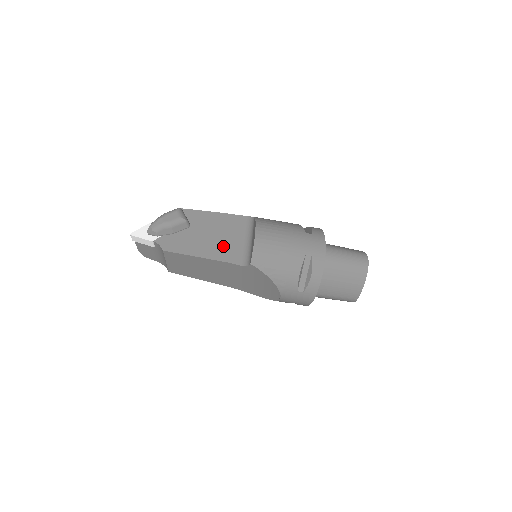
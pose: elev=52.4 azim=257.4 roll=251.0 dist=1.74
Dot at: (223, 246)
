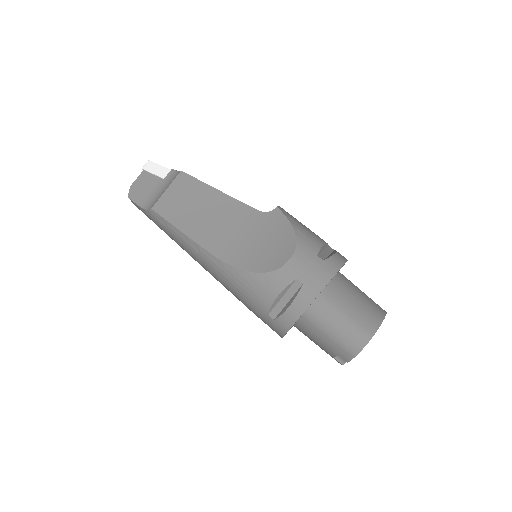
Dot at: occluded
